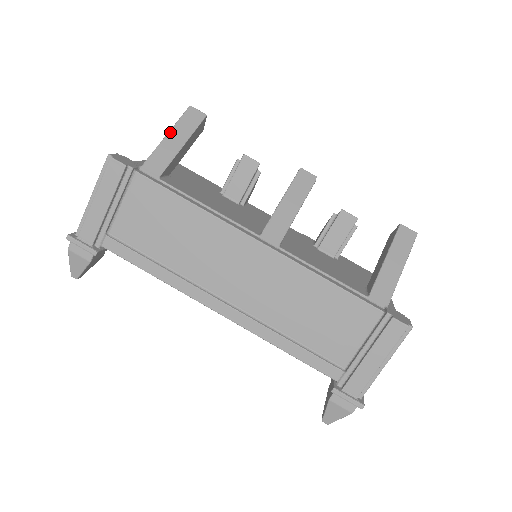
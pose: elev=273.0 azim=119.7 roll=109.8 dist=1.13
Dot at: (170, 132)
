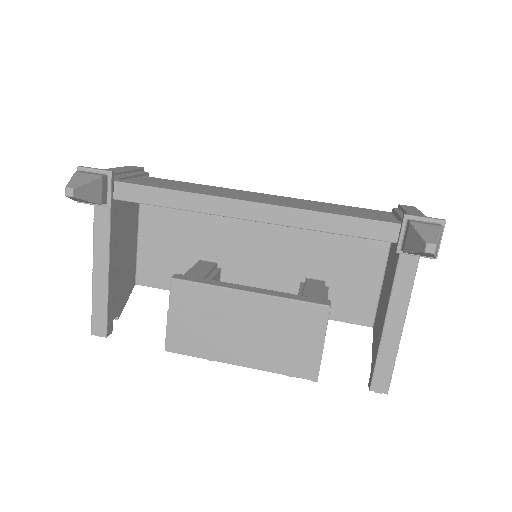
Dot at: occluded
